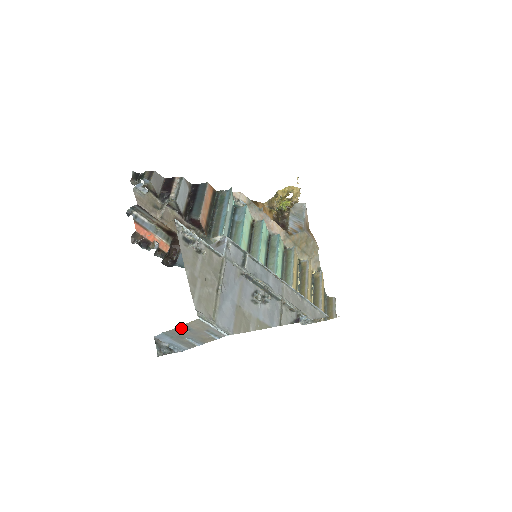
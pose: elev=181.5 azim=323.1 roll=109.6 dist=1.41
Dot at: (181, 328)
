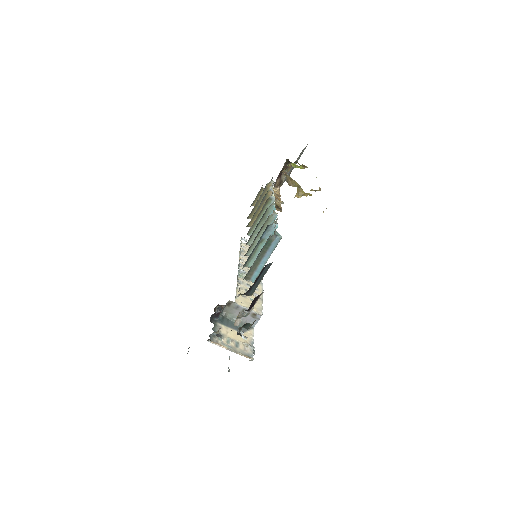
Dot at: occluded
